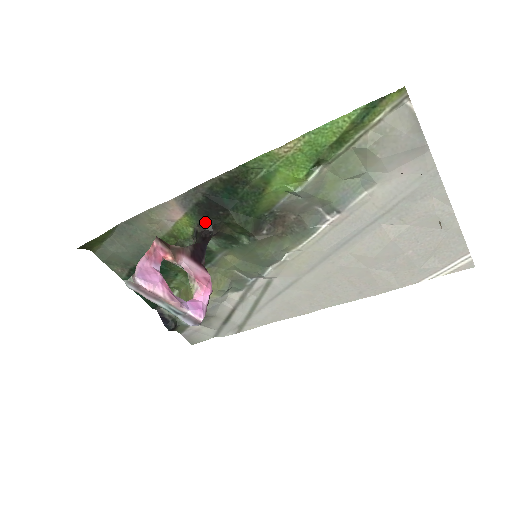
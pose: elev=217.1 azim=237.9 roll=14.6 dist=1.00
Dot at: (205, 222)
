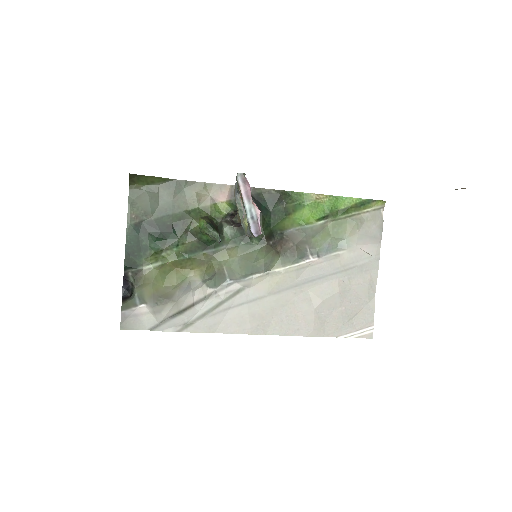
Dot at: occluded
